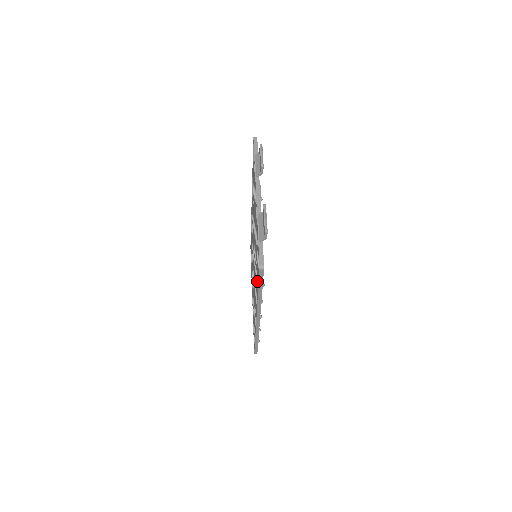
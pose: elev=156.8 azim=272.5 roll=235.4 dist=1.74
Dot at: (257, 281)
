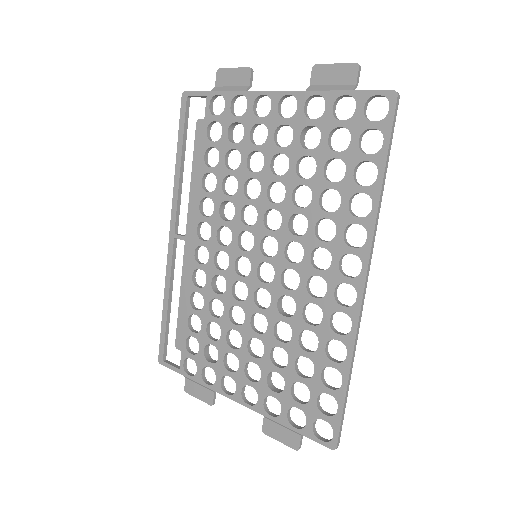
Dot at: (356, 183)
